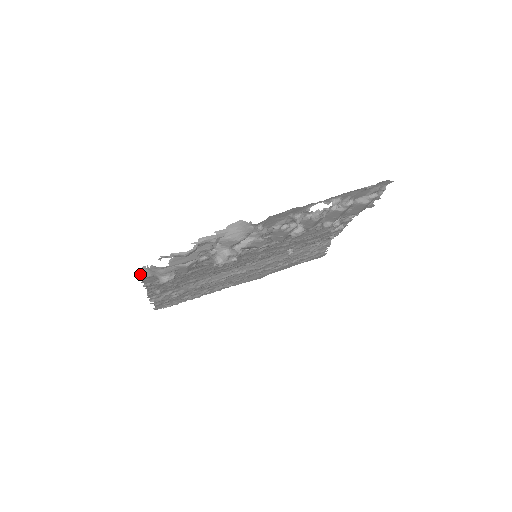
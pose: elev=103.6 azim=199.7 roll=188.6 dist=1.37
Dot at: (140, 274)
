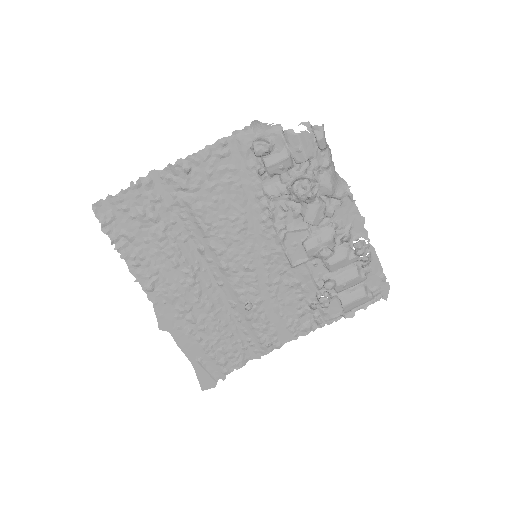
Dot at: (255, 122)
